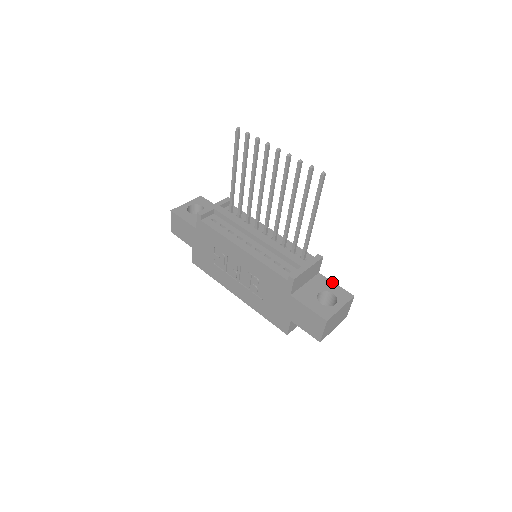
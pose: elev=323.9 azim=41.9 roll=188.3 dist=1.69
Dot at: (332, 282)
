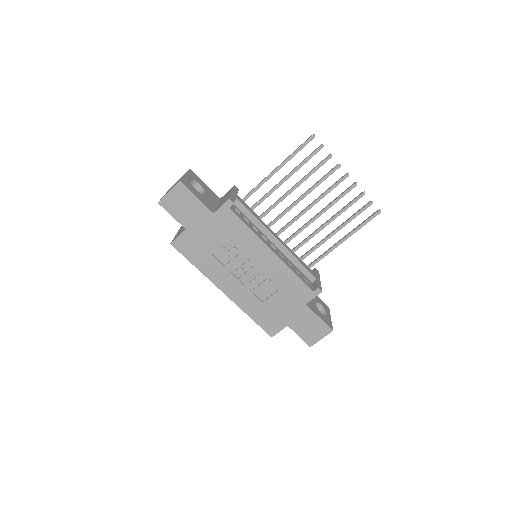
Dot at: occluded
